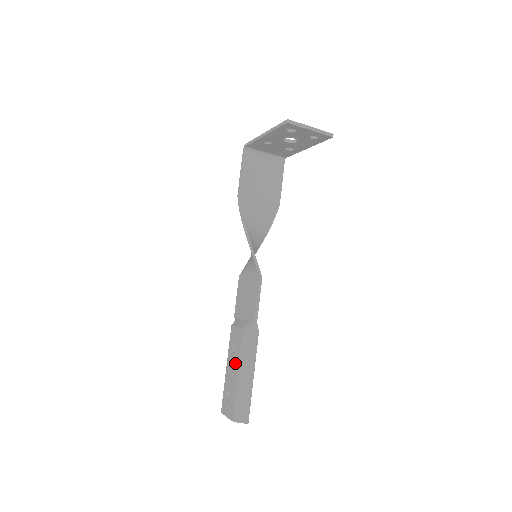
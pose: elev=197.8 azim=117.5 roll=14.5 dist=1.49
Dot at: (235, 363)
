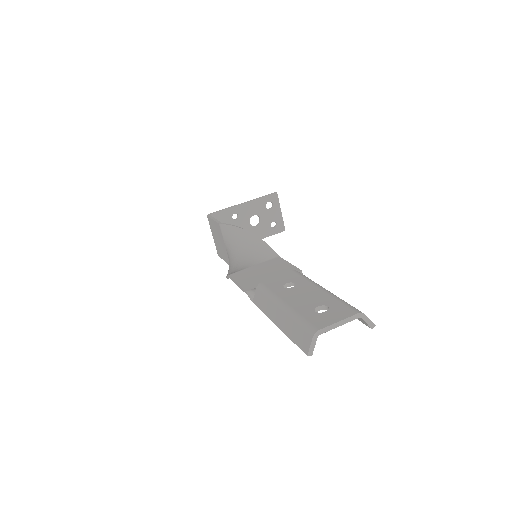
Dot at: (306, 287)
